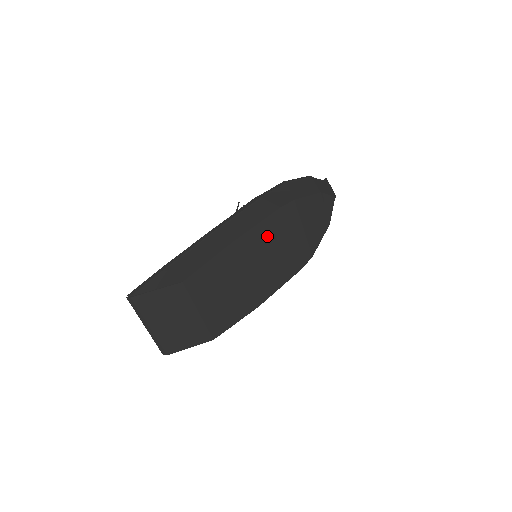
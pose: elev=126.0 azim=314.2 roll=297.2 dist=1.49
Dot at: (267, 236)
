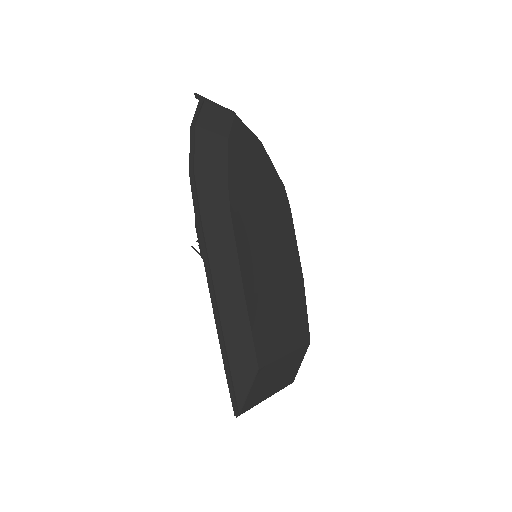
Dot at: (251, 244)
